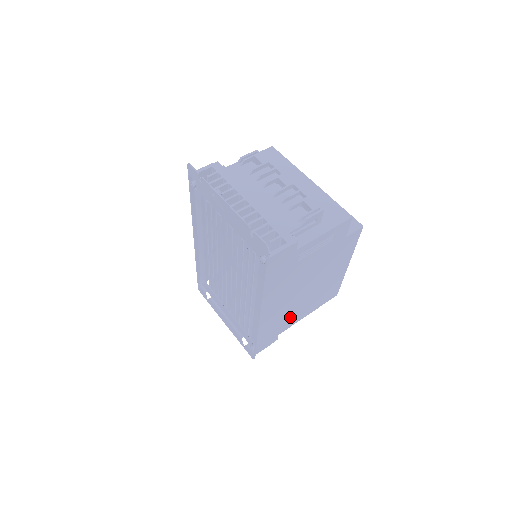
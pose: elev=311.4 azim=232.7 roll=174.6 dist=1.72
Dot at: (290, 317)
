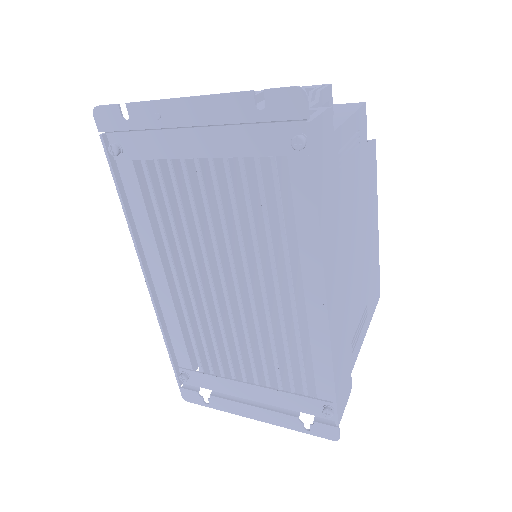
Dot at: (353, 329)
